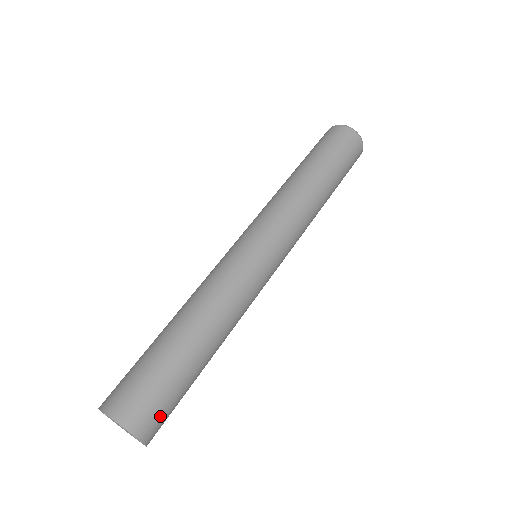
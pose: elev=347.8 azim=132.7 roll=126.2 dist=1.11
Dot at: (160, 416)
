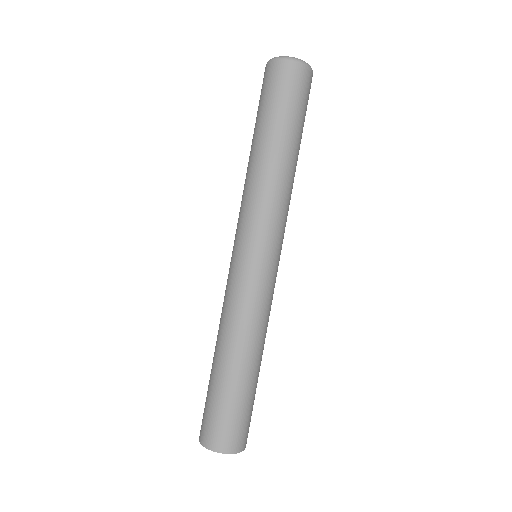
Dot at: (229, 431)
